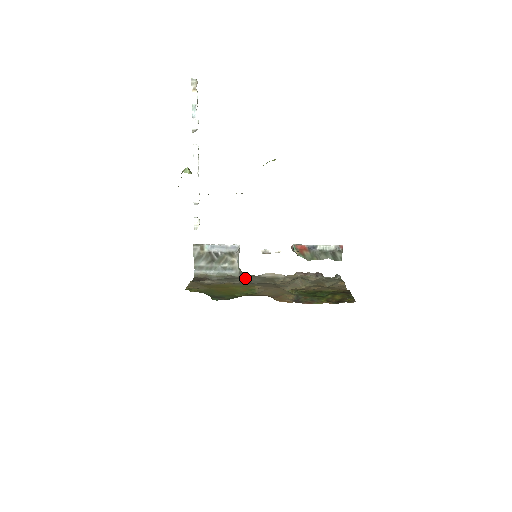
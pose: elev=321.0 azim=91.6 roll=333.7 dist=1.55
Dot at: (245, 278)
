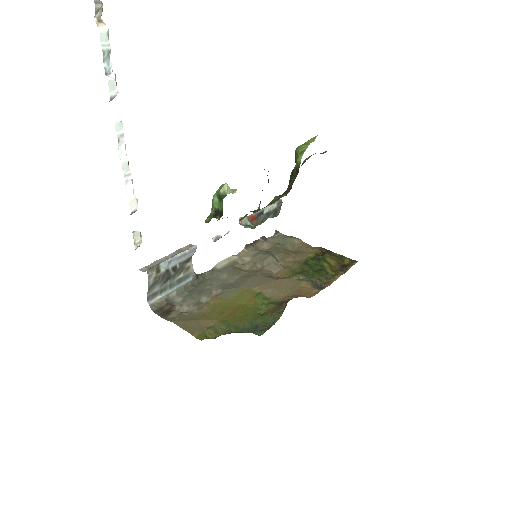
Dot at: (208, 280)
